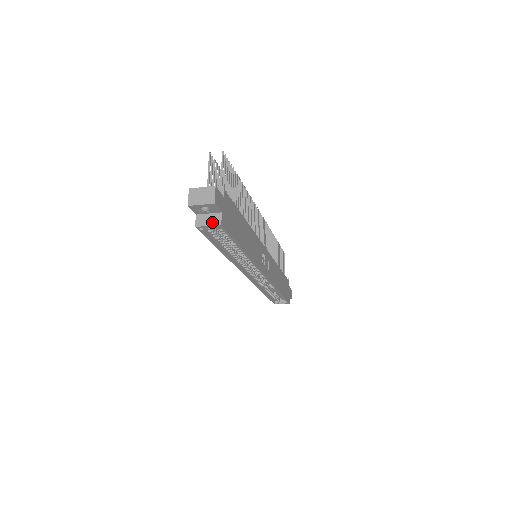
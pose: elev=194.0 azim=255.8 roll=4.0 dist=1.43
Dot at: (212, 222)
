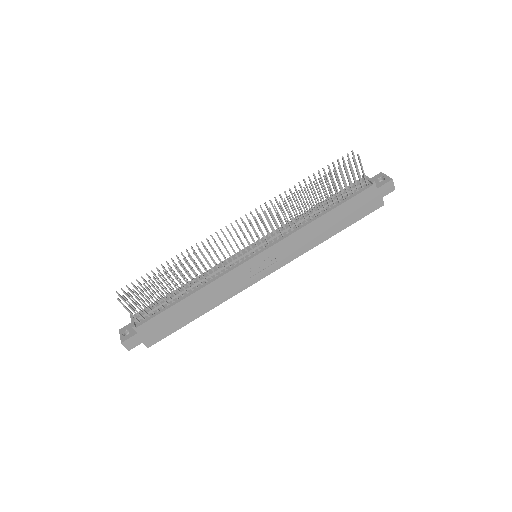
Dot at: occluded
